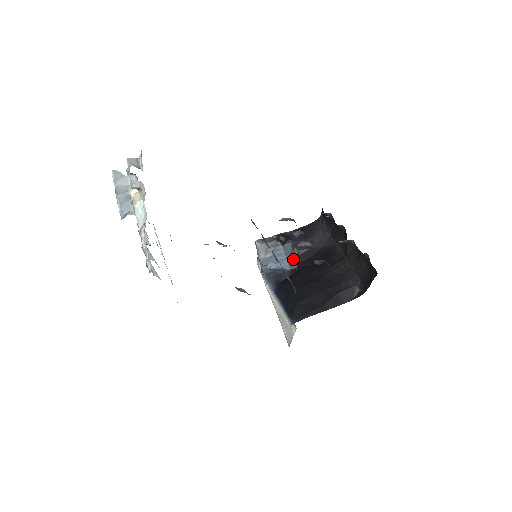
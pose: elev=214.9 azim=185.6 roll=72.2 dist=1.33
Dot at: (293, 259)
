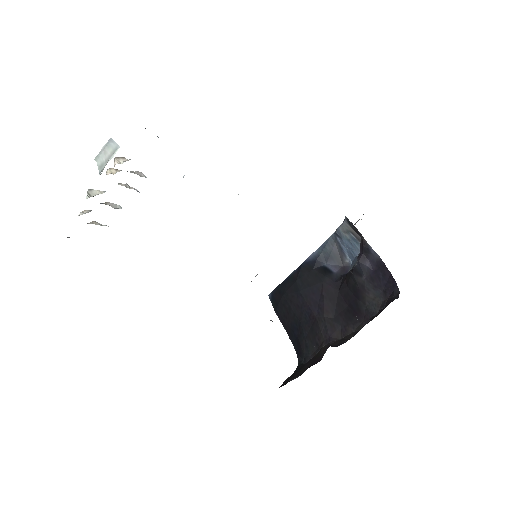
Dot at: (350, 268)
